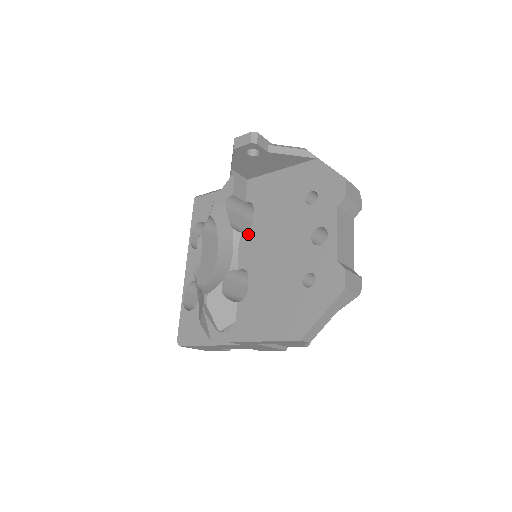
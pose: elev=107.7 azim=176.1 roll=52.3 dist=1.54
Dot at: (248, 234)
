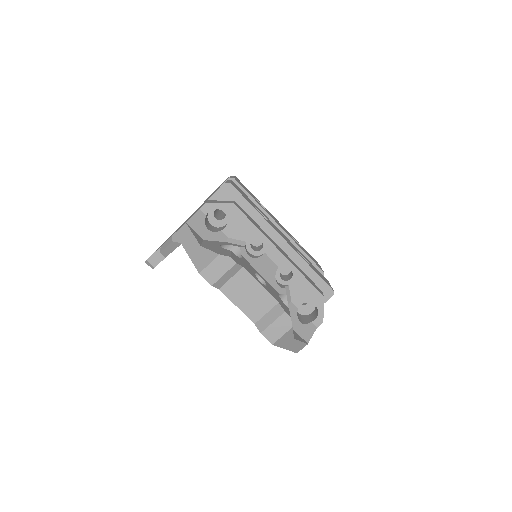
Dot at: occluded
